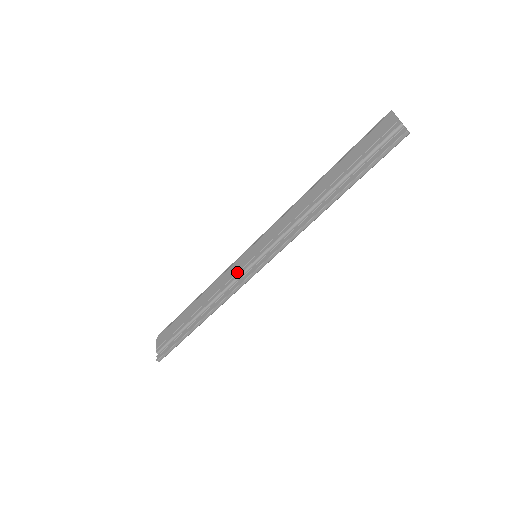
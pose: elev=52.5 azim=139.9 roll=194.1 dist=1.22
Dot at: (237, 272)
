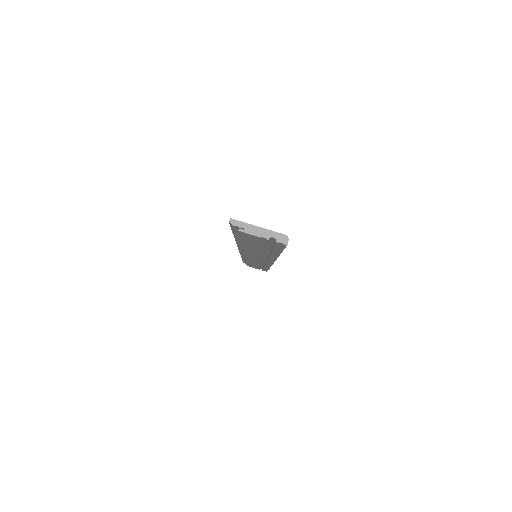
Dot at: occluded
